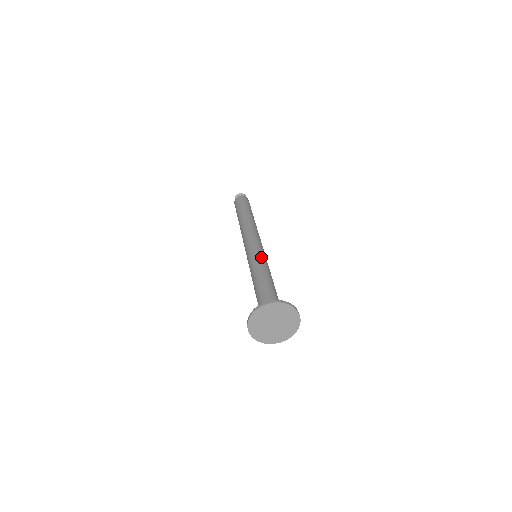
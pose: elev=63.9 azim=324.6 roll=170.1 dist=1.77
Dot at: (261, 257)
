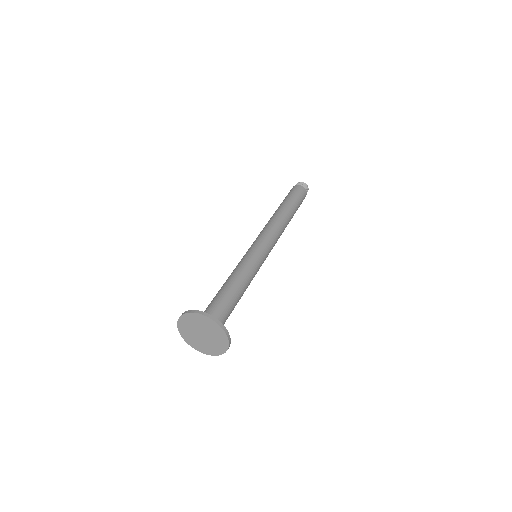
Dot at: (247, 258)
